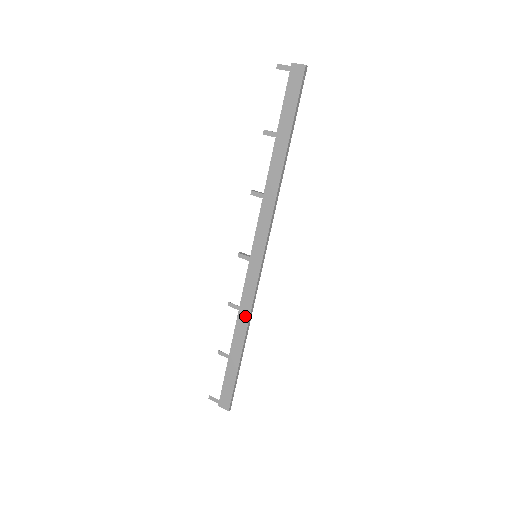
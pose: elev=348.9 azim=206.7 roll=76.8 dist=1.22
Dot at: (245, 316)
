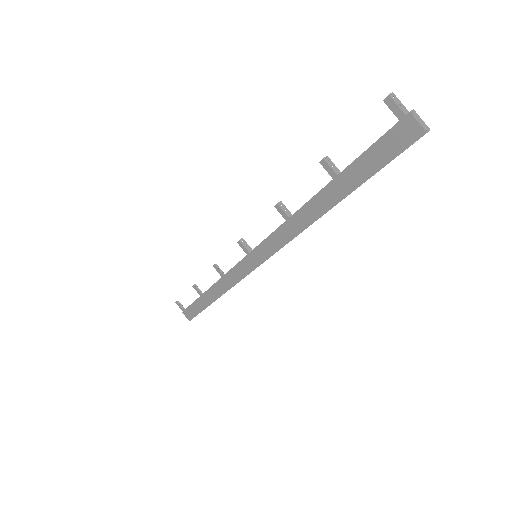
Dot at: (226, 285)
